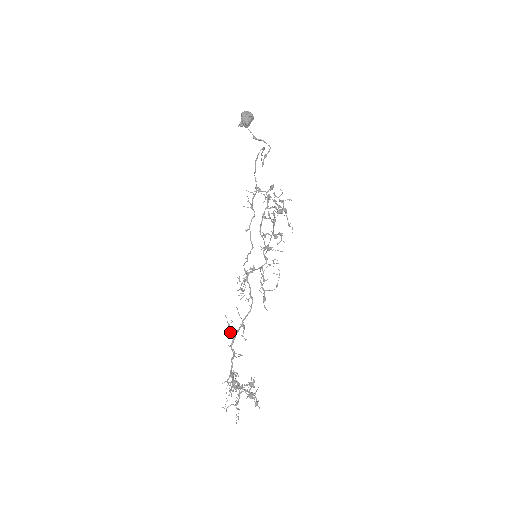
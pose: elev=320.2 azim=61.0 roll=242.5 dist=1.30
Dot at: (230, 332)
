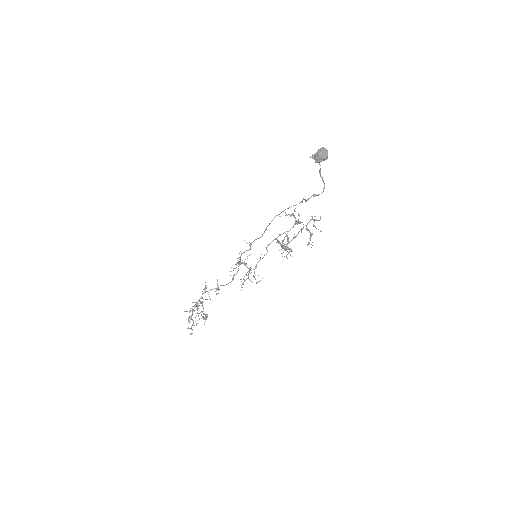
Dot at: (205, 288)
